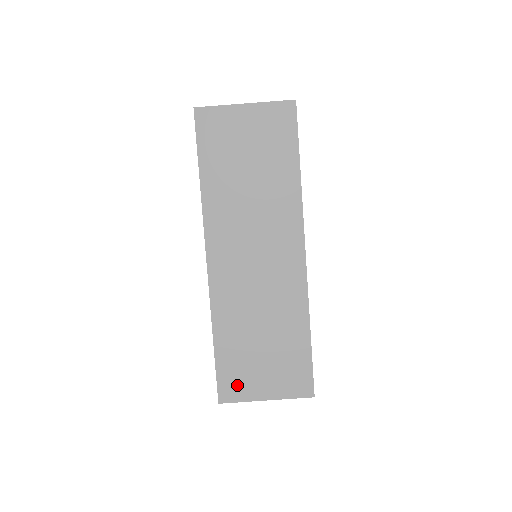
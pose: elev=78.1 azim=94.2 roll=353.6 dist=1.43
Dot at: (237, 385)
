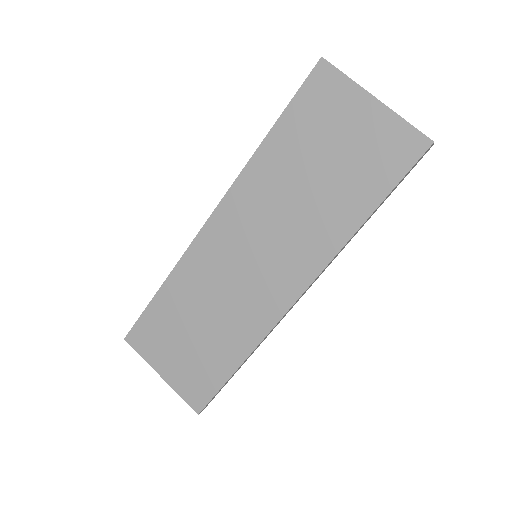
Dot at: (149, 341)
